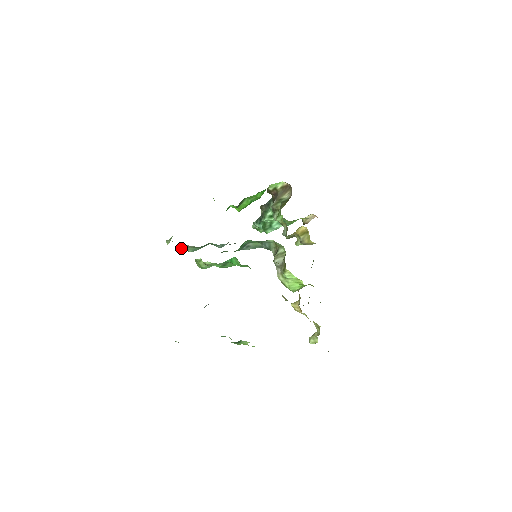
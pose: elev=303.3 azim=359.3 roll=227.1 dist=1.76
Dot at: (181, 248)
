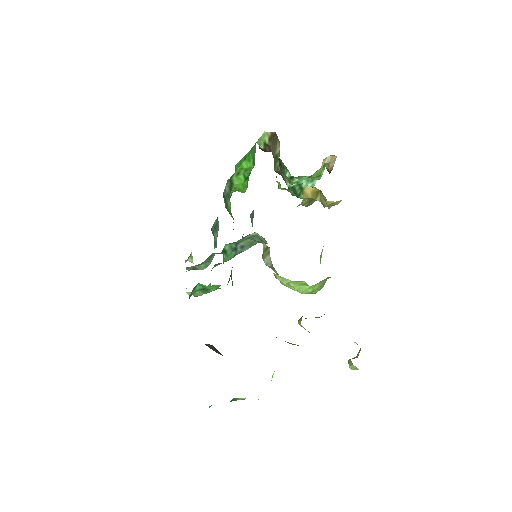
Dot at: (190, 269)
